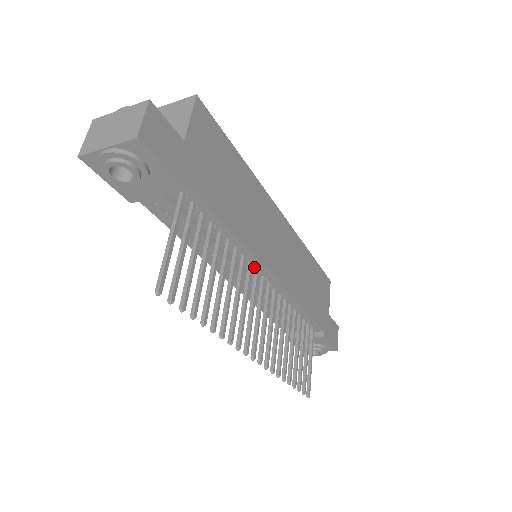
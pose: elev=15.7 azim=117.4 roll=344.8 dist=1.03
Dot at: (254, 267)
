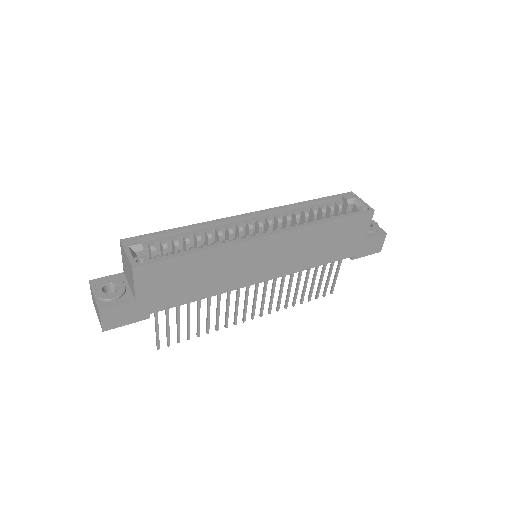
Dot at: occluded
